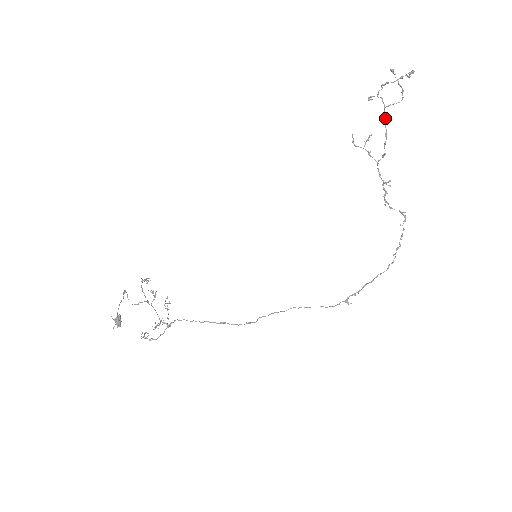
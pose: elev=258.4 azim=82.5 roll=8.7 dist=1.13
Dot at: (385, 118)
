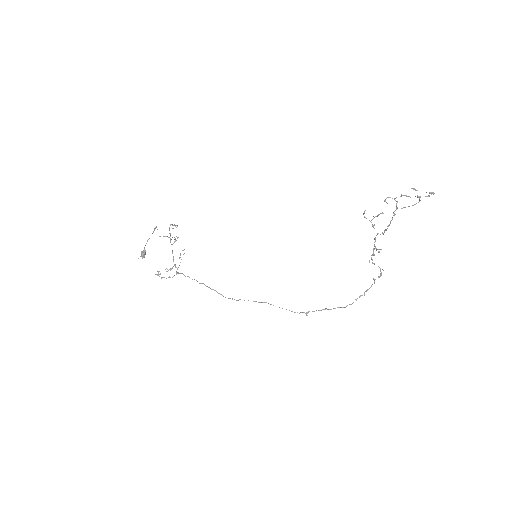
Dot at: occluded
